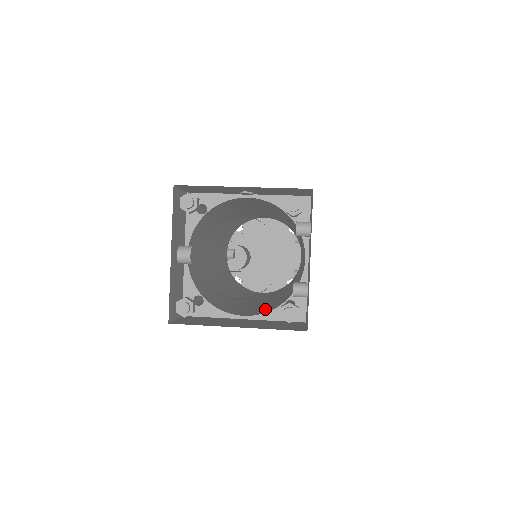
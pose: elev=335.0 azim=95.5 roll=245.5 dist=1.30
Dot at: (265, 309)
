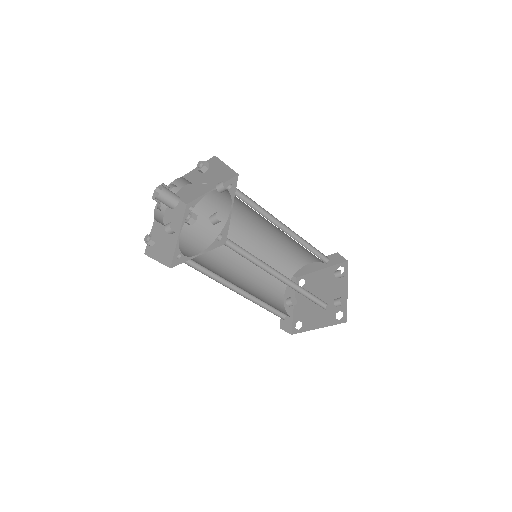
Dot at: occluded
